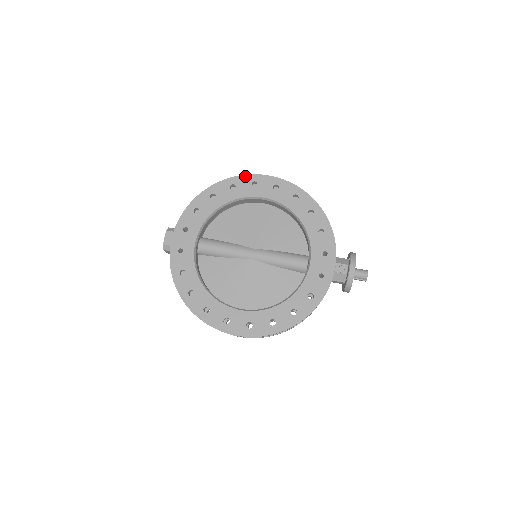
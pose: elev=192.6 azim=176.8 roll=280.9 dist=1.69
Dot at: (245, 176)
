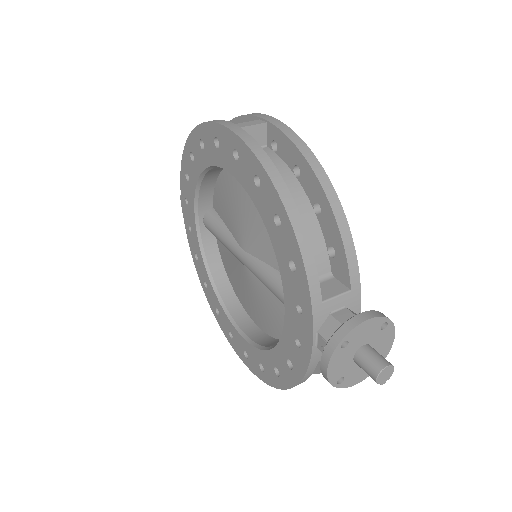
Dot at: (207, 125)
